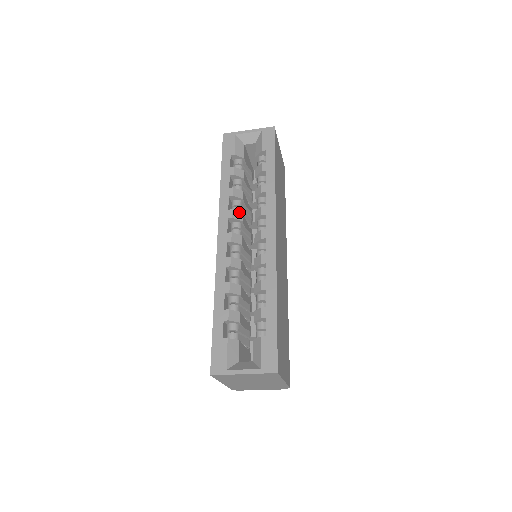
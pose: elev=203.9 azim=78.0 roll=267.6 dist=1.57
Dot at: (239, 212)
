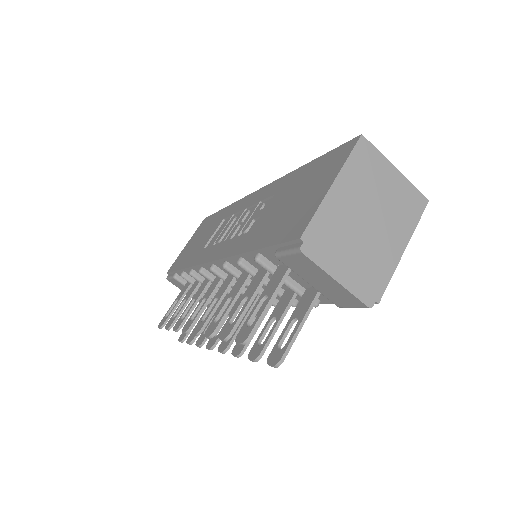
Dot at: occluded
